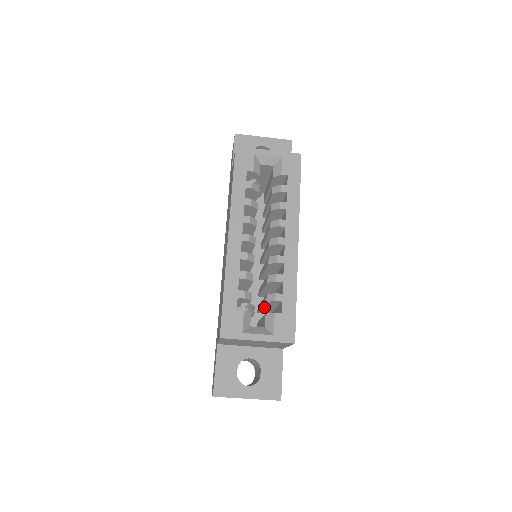
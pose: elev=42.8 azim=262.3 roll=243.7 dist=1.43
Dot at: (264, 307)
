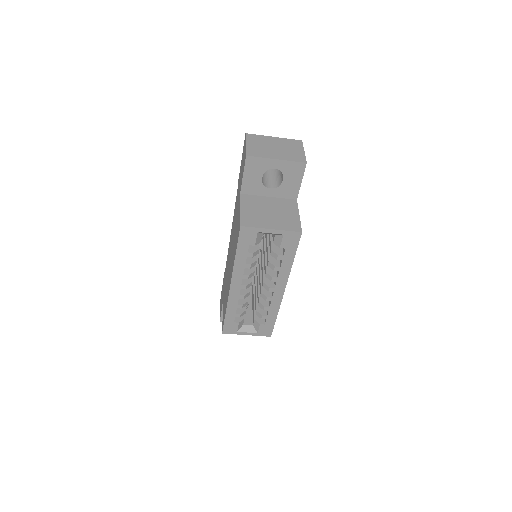
Dot at: occluded
